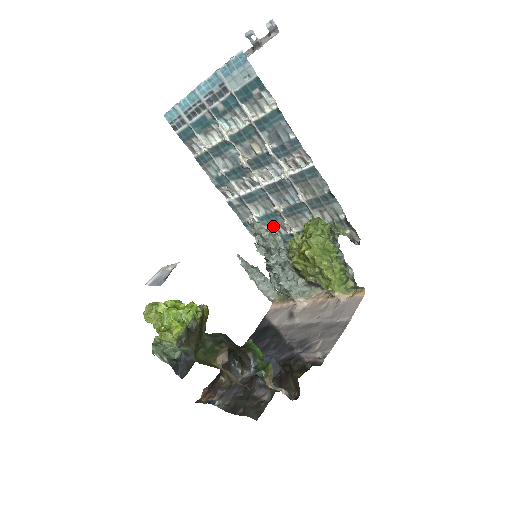
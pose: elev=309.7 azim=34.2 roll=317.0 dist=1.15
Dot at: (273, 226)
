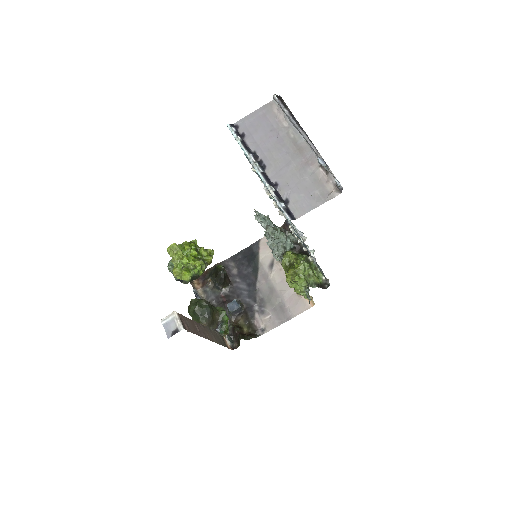
Dot at: occluded
